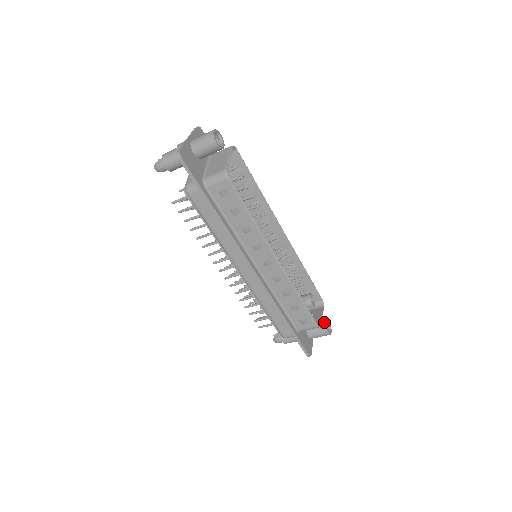
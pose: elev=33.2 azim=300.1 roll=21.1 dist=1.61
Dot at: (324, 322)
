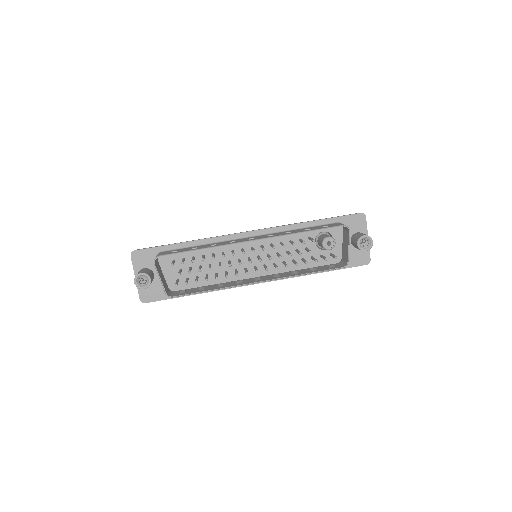
Dot at: (356, 245)
